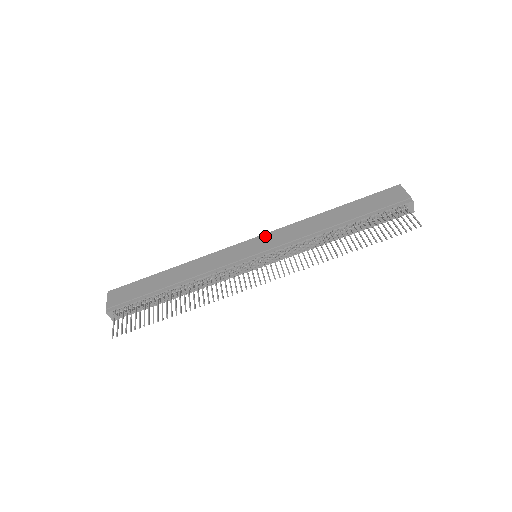
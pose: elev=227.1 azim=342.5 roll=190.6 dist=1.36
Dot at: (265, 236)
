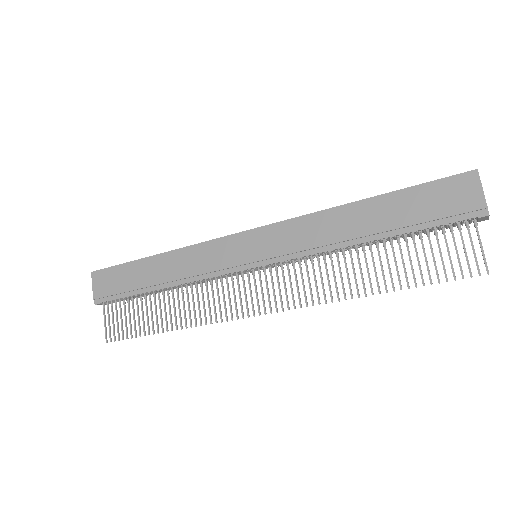
Dot at: (267, 230)
